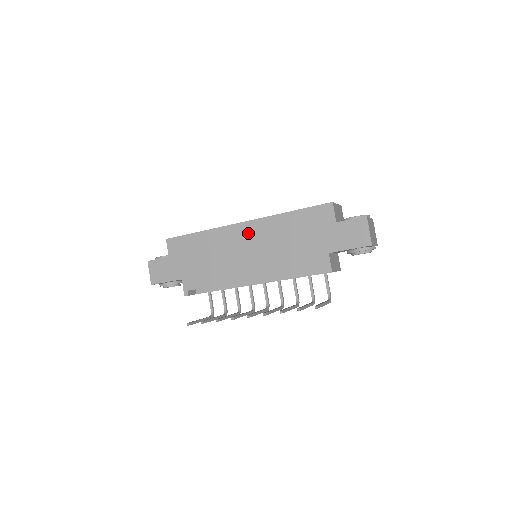
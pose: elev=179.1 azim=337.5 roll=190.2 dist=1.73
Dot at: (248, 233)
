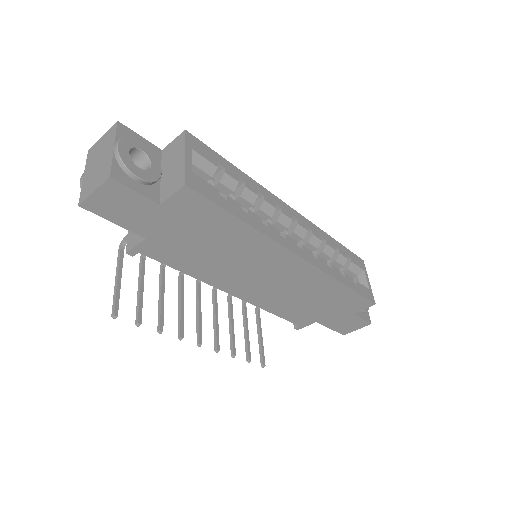
Dot at: (290, 269)
